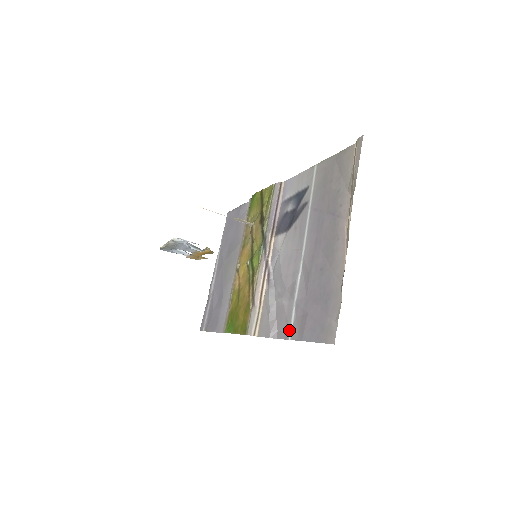
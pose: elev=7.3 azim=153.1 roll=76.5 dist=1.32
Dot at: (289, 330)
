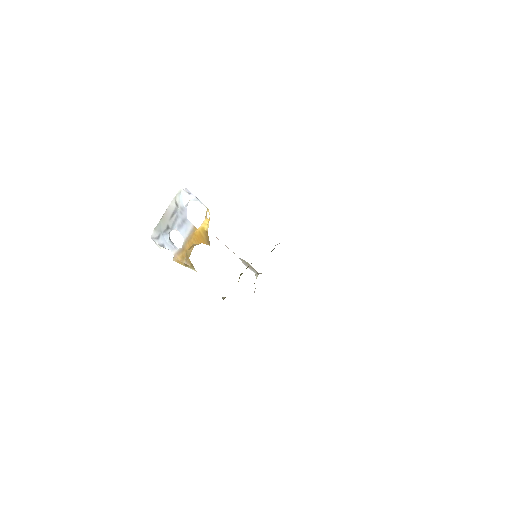
Dot at: occluded
